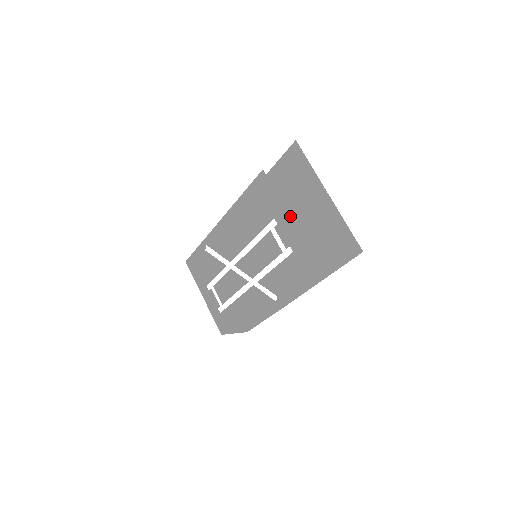
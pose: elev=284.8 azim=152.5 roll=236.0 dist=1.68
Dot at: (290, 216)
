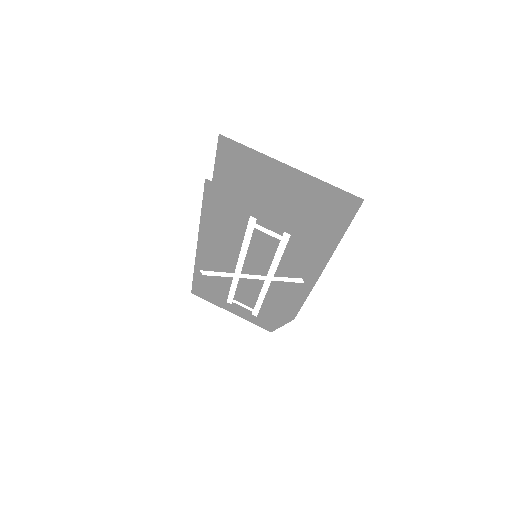
Dot at: (265, 206)
